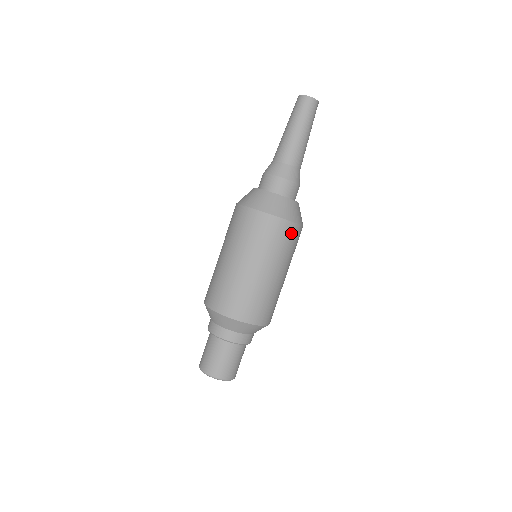
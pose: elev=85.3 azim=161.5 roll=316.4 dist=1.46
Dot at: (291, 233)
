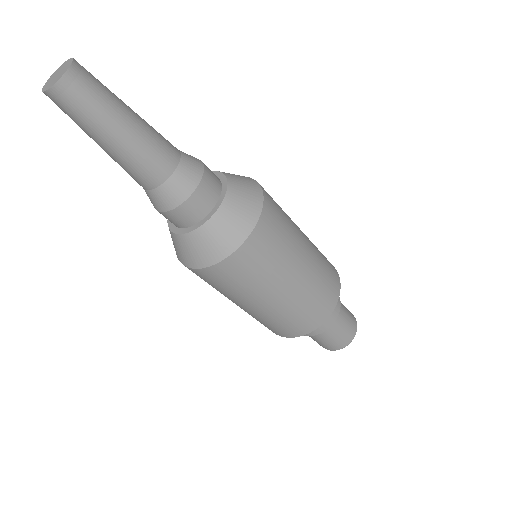
Dot at: (272, 205)
